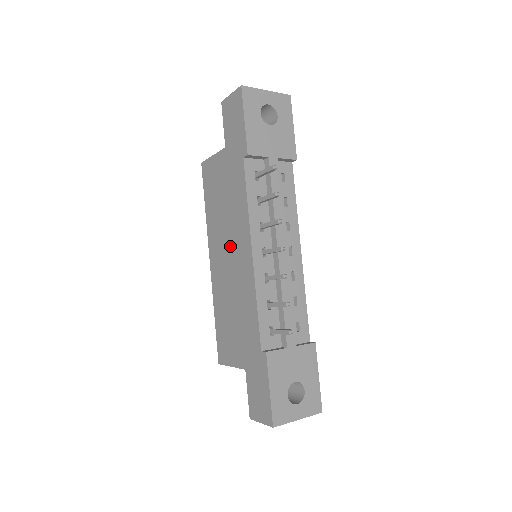
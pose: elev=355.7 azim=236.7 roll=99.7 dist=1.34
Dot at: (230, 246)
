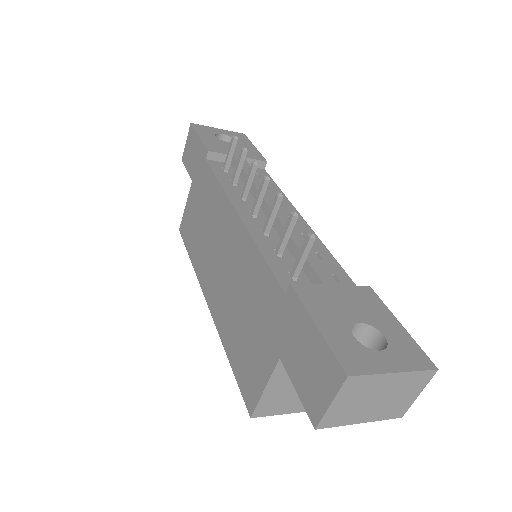
Dot at: (218, 248)
